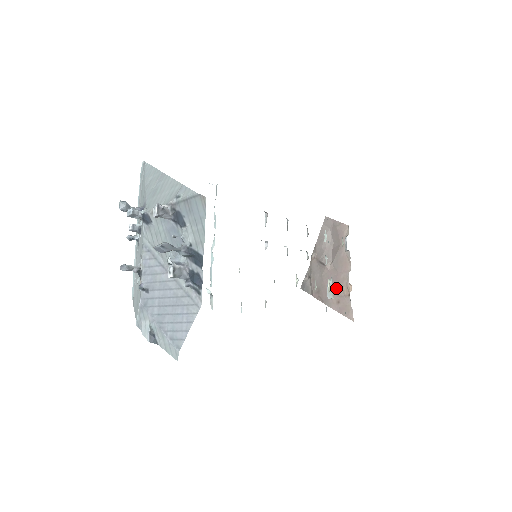
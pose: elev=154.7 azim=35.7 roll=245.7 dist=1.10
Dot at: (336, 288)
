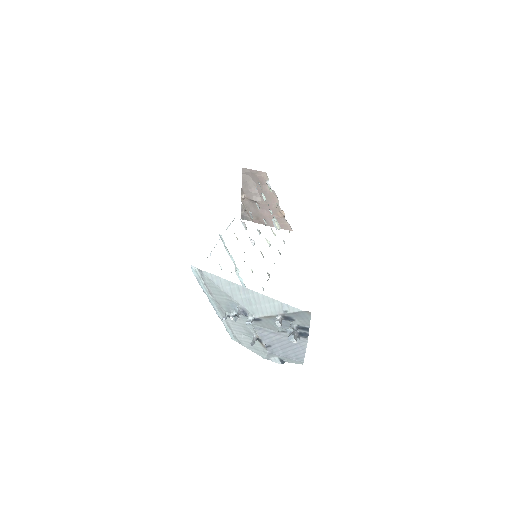
Dot at: (272, 214)
